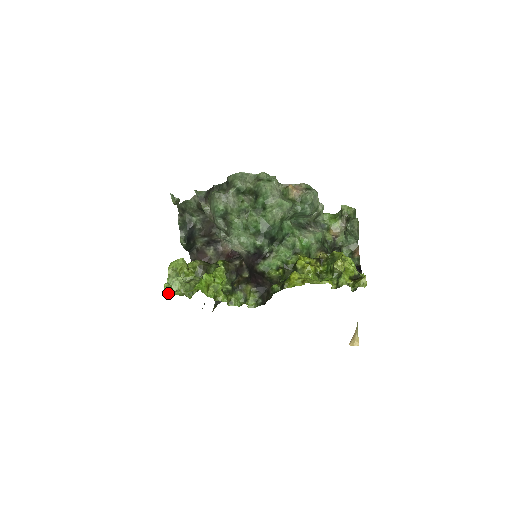
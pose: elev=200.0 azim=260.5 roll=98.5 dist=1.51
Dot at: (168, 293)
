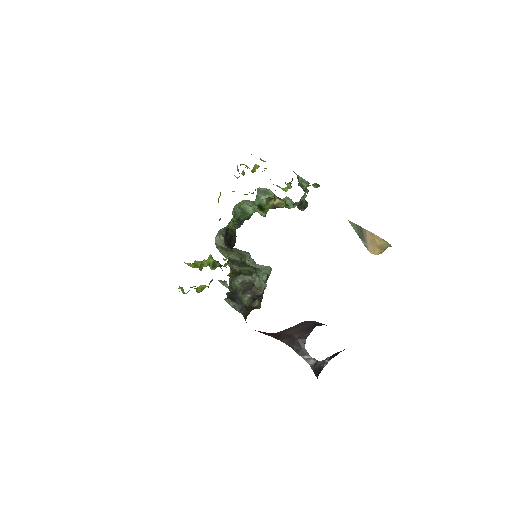
Dot at: occluded
